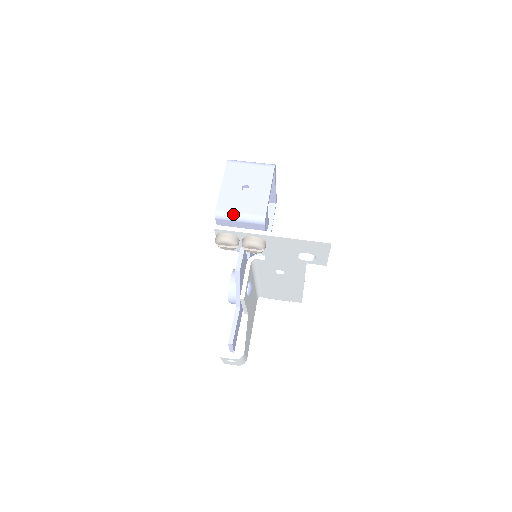
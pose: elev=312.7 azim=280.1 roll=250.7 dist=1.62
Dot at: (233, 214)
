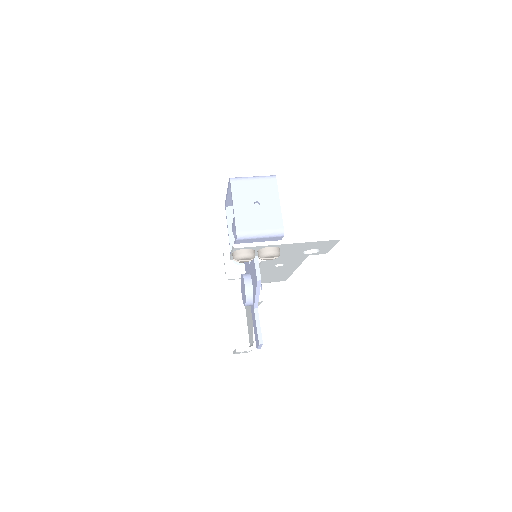
Dot at: (254, 233)
